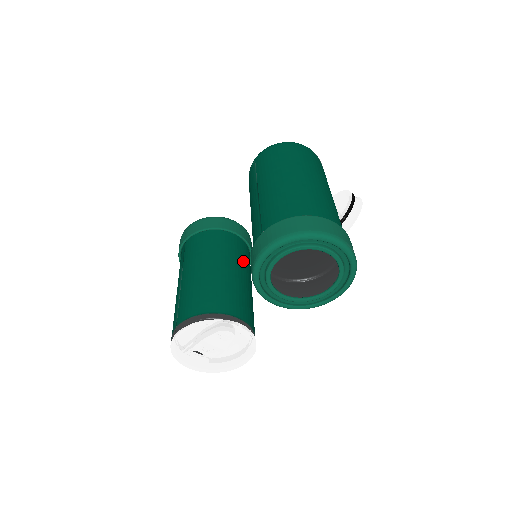
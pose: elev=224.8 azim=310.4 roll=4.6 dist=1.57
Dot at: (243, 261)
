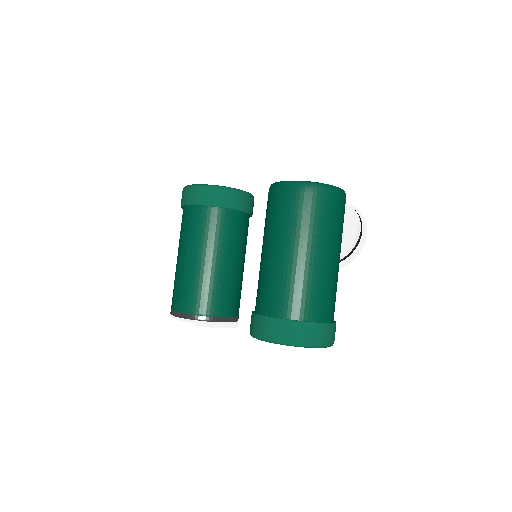
Dot at: (243, 243)
